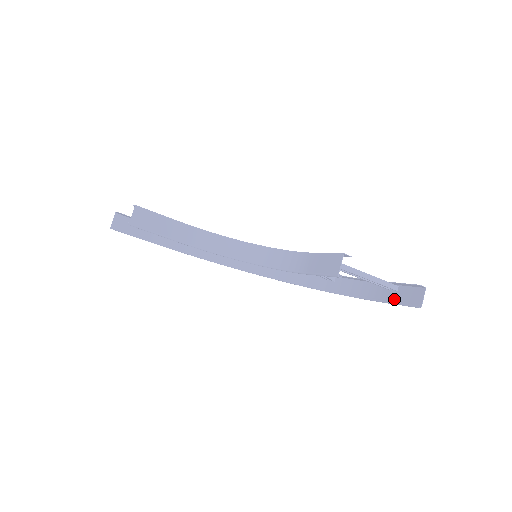
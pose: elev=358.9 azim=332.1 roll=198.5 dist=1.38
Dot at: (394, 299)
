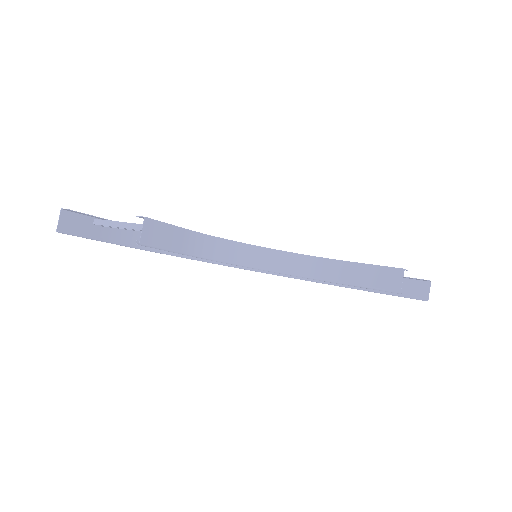
Dot at: occluded
